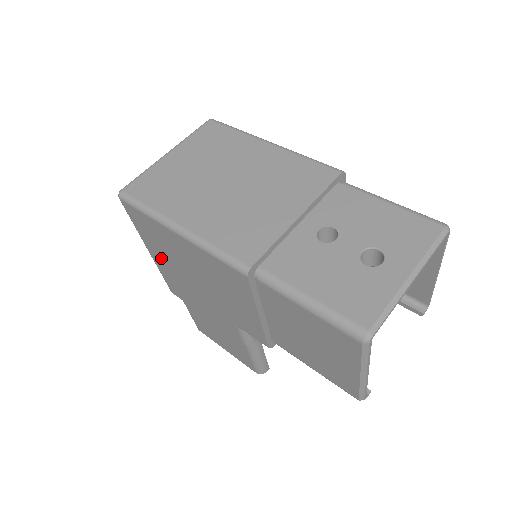
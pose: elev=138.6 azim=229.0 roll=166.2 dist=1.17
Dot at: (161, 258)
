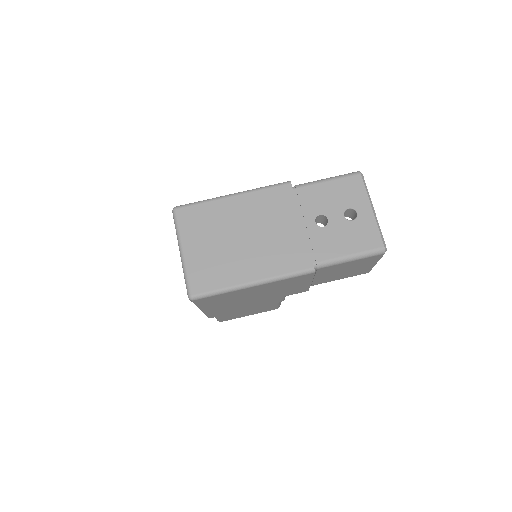
Dot at: (218, 306)
